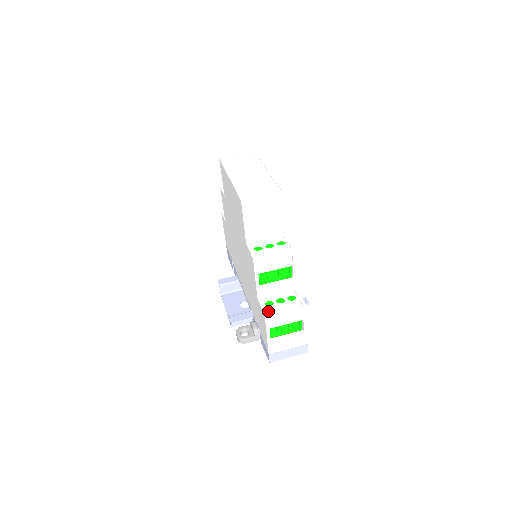
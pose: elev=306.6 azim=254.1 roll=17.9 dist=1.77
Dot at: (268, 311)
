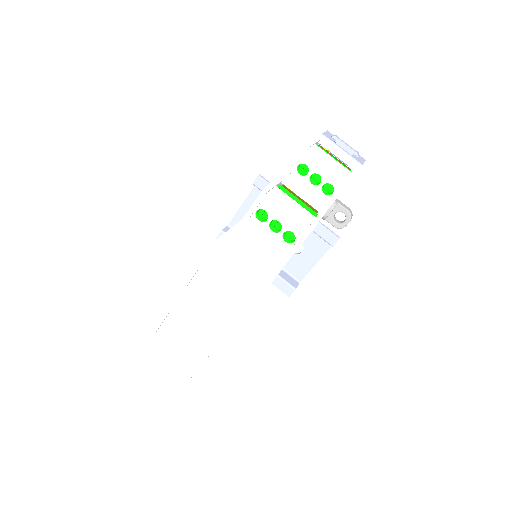
Dot at: occluded
